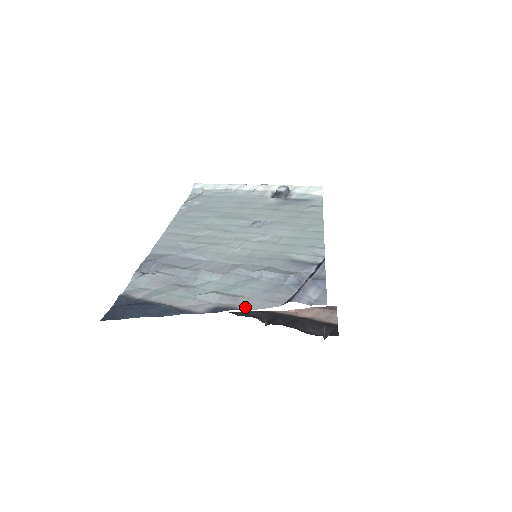
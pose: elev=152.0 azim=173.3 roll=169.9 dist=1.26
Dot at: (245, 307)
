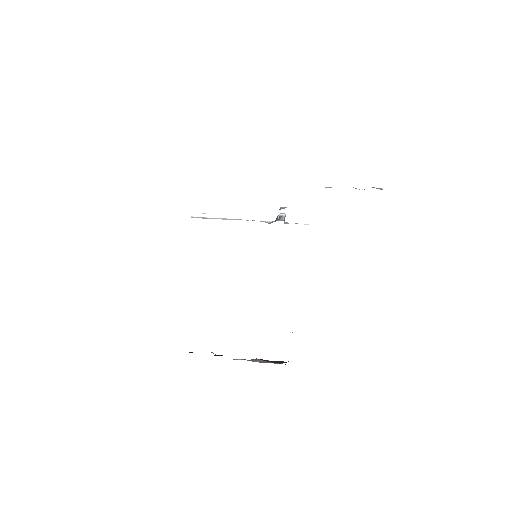
Dot at: occluded
